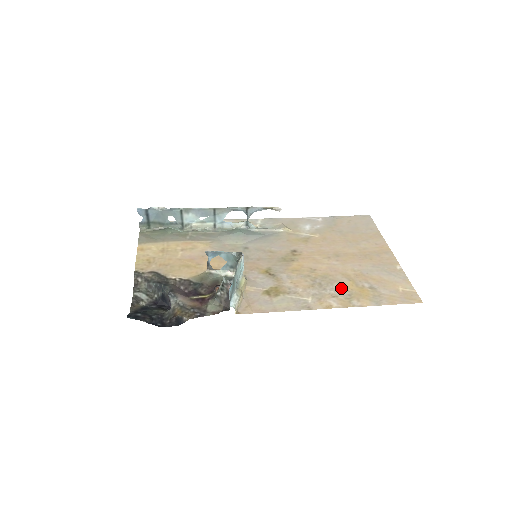
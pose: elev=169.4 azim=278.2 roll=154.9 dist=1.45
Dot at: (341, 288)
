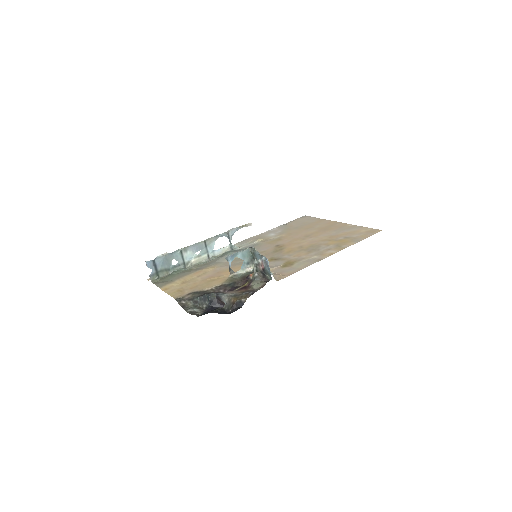
Dot at: (328, 245)
